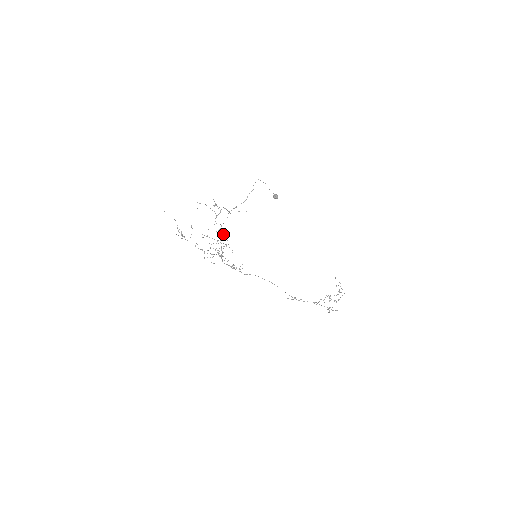
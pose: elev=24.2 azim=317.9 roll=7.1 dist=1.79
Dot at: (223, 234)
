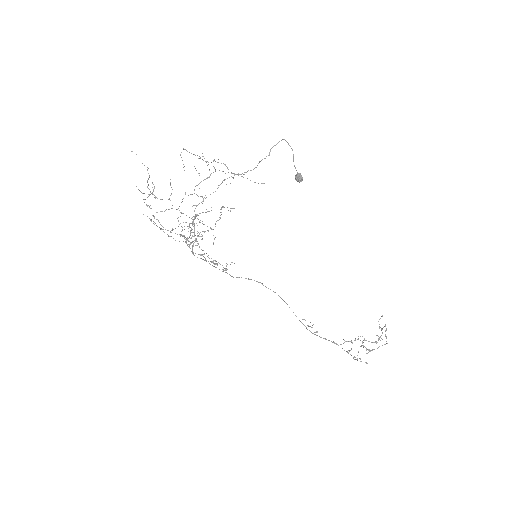
Dot at: (207, 211)
